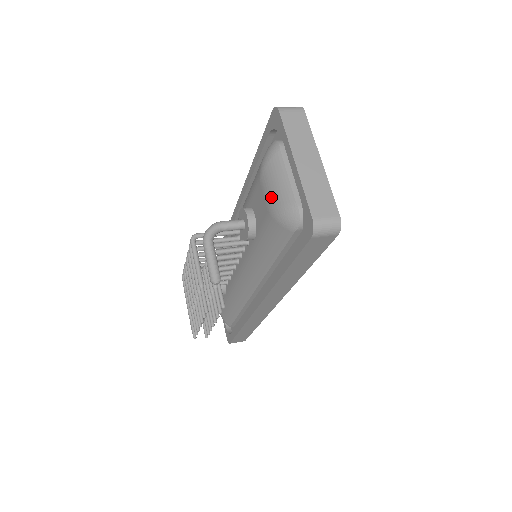
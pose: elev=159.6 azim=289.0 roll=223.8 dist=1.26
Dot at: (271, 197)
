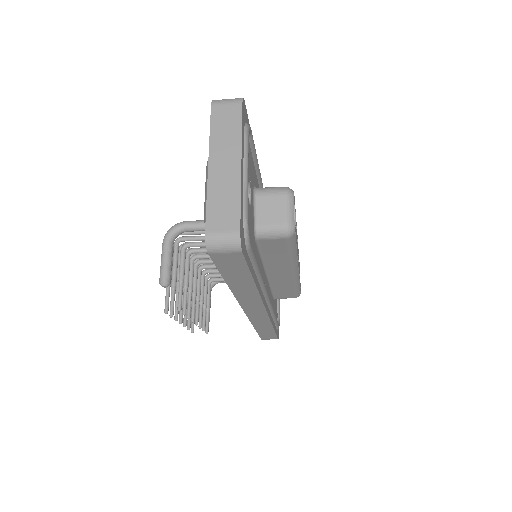
Dot at: occluded
